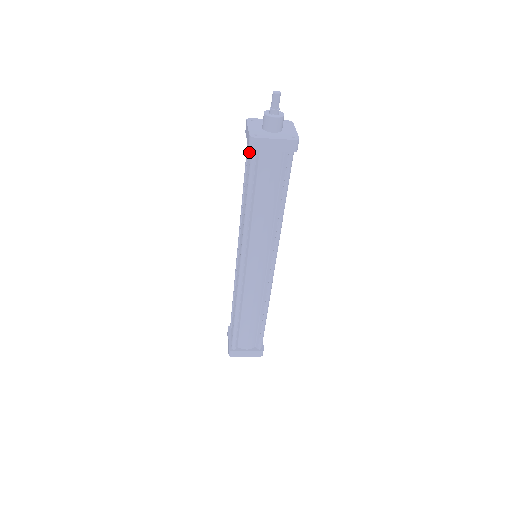
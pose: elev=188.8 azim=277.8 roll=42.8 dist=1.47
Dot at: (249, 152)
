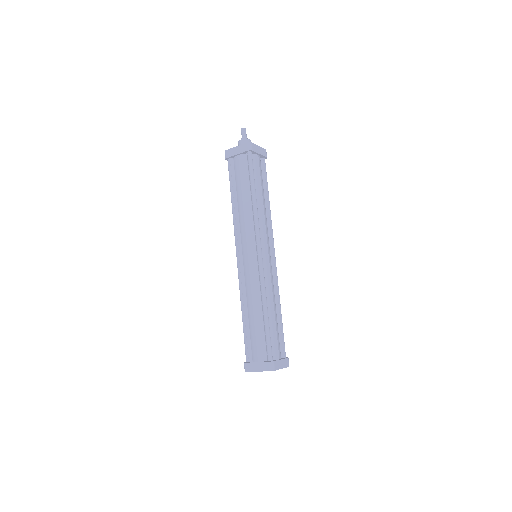
Dot at: (241, 162)
